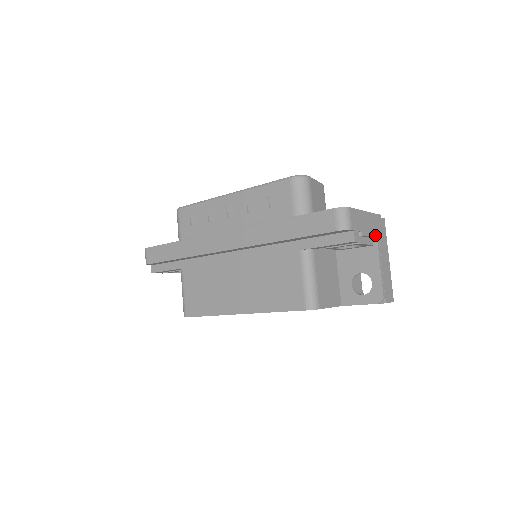
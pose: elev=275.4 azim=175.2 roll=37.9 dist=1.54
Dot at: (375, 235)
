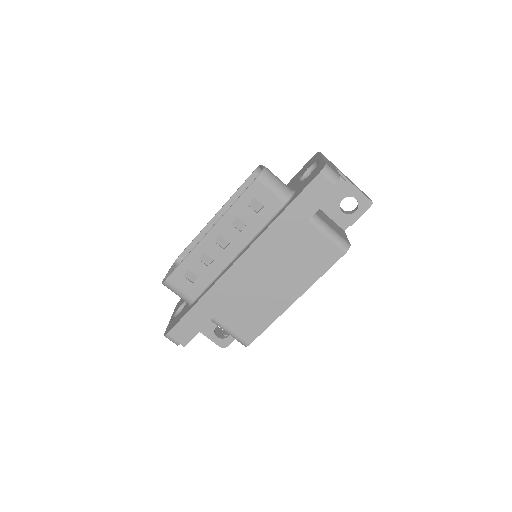
Dot at: (334, 167)
